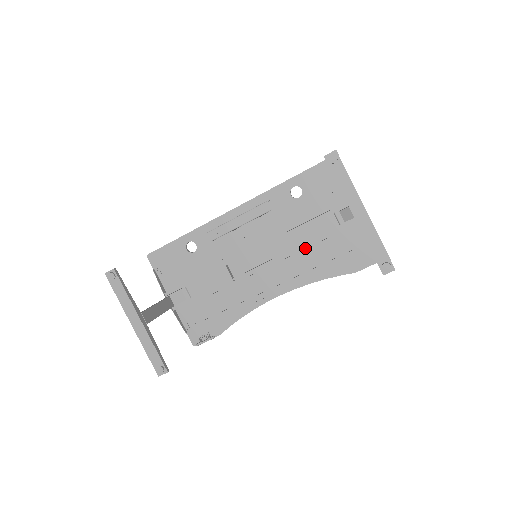
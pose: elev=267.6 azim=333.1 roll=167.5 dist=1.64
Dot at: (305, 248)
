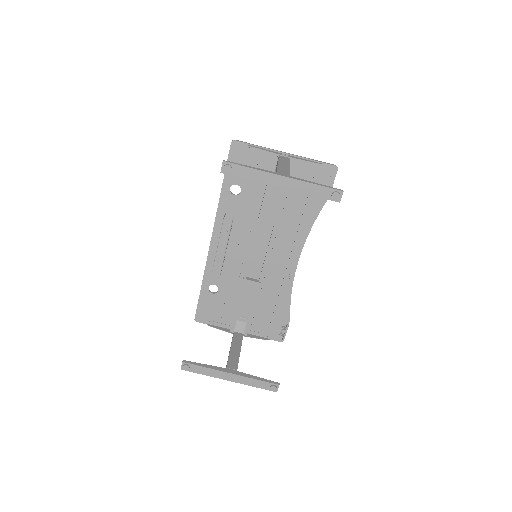
Dot at: (280, 217)
